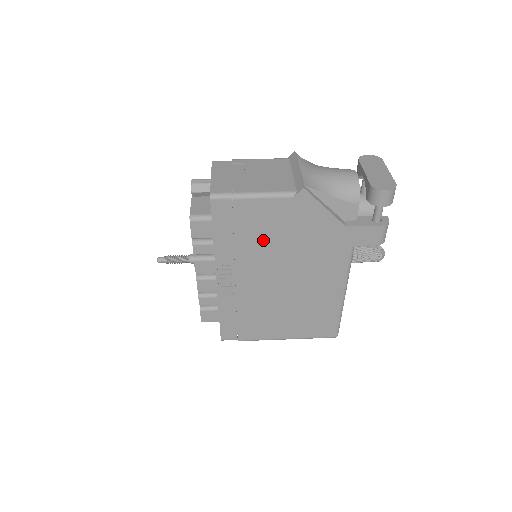
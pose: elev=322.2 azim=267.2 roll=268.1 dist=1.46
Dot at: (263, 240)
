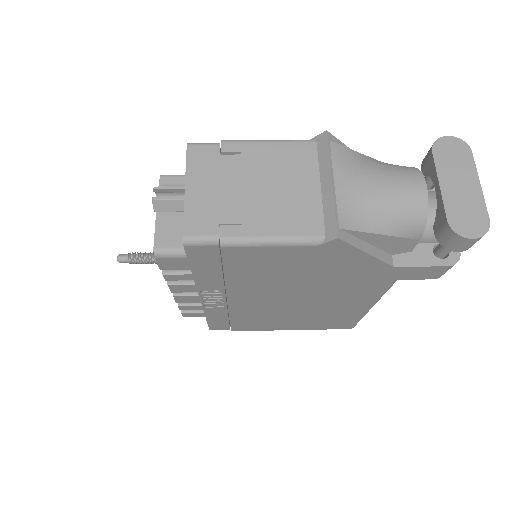
Dot at: (267, 276)
